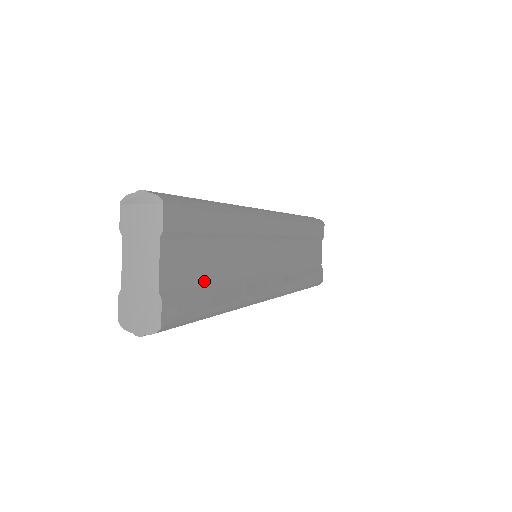
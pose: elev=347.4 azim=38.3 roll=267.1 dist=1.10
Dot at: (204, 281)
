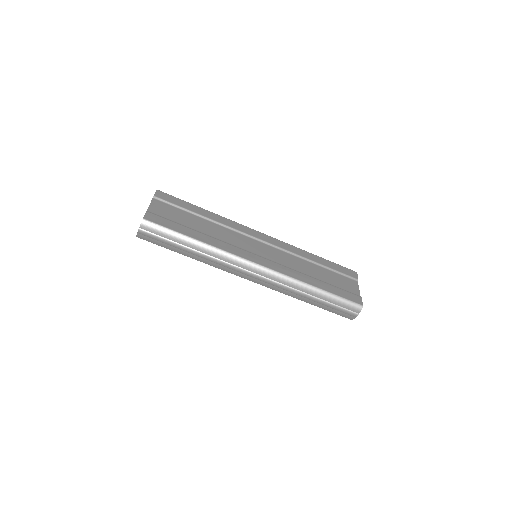
Dot at: (183, 224)
